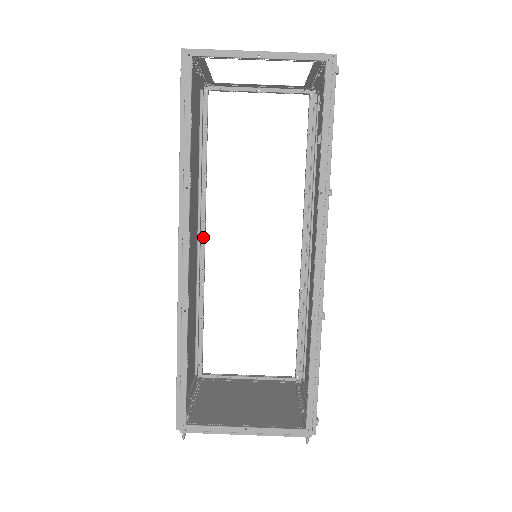
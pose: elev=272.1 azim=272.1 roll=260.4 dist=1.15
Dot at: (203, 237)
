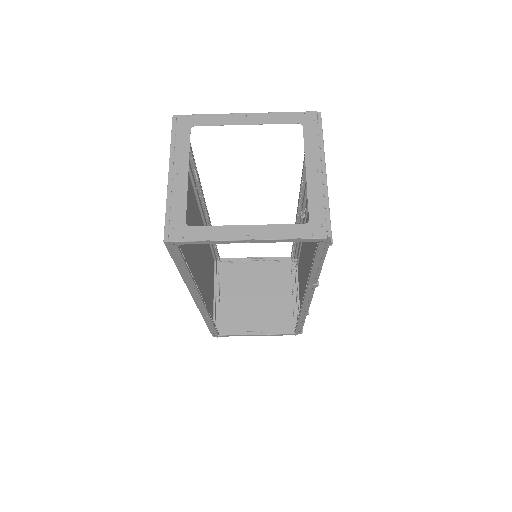
Dot at: occluded
